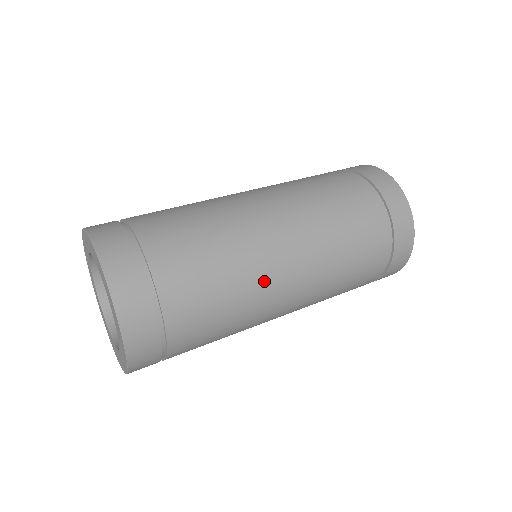
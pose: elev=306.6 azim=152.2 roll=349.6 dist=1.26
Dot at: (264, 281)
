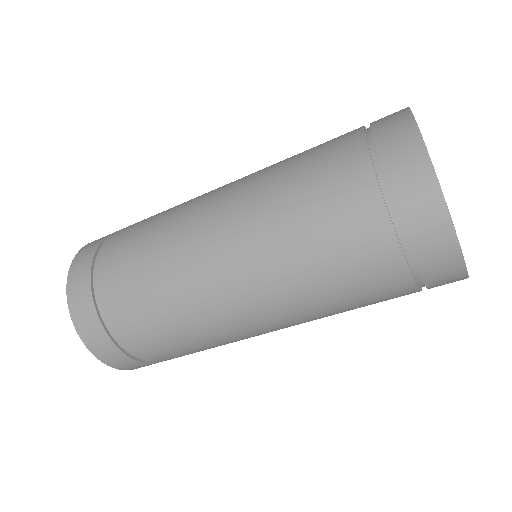
Dot at: (189, 262)
